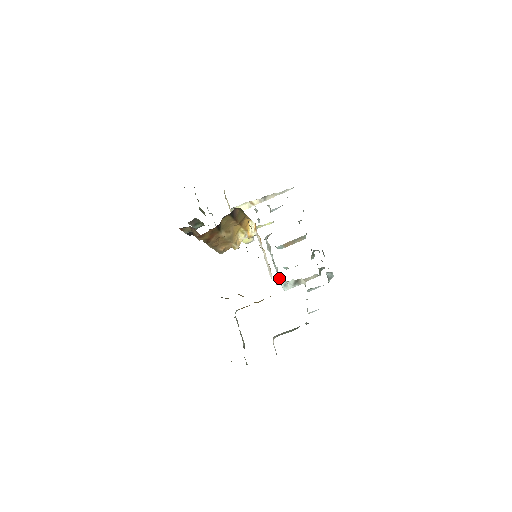
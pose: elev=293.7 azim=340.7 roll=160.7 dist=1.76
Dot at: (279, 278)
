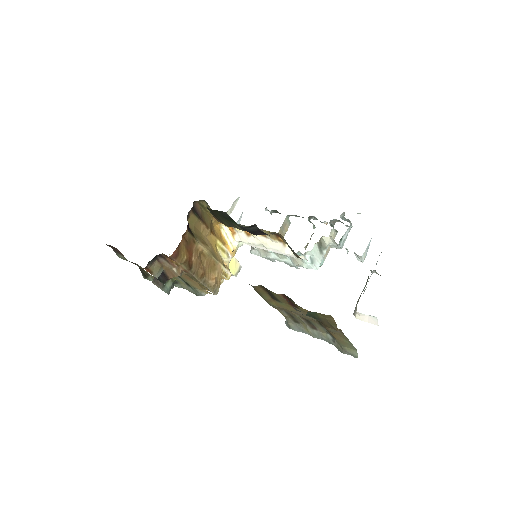
Dot at: (300, 262)
